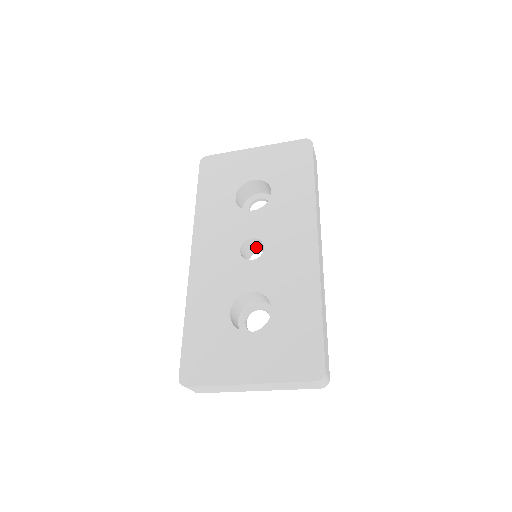
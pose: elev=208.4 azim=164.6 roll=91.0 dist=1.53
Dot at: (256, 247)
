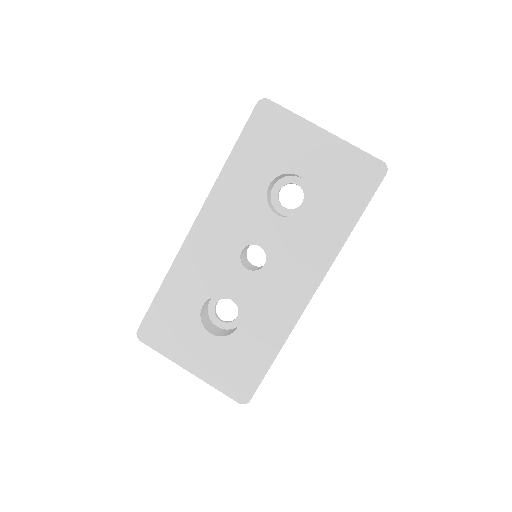
Dot at: occluded
